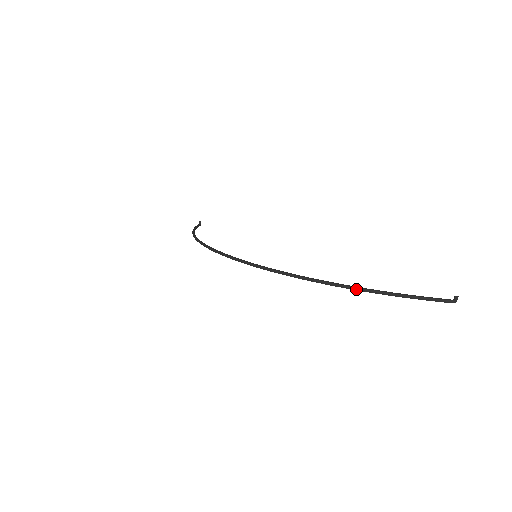
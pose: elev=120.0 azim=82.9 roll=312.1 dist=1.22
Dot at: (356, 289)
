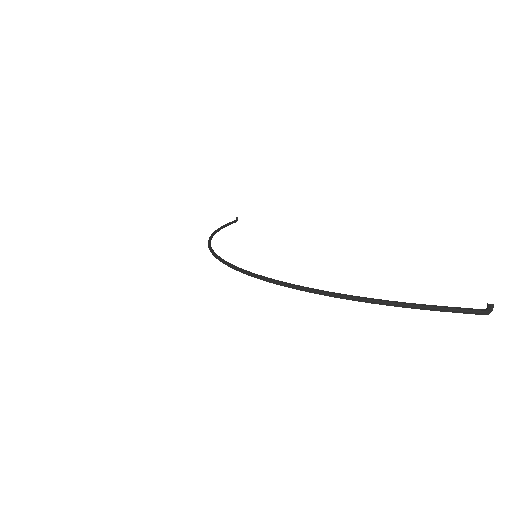
Dot at: (342, 297)
